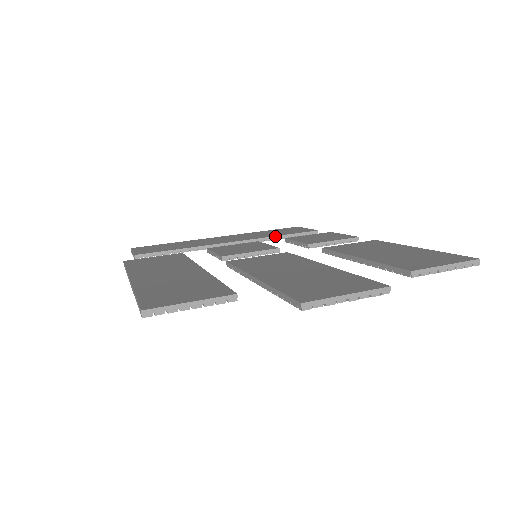
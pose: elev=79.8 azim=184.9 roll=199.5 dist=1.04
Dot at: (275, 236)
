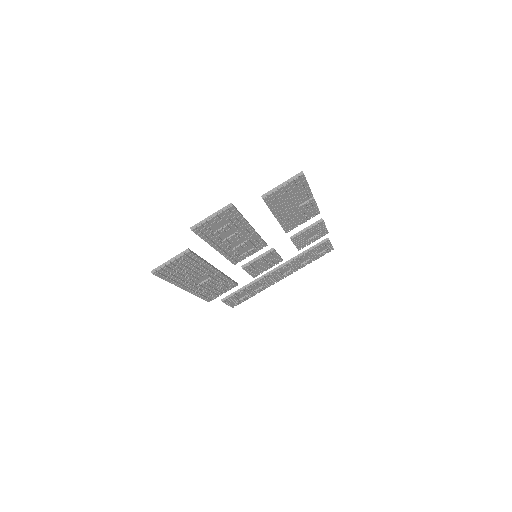
Dot at: (300, 254)
